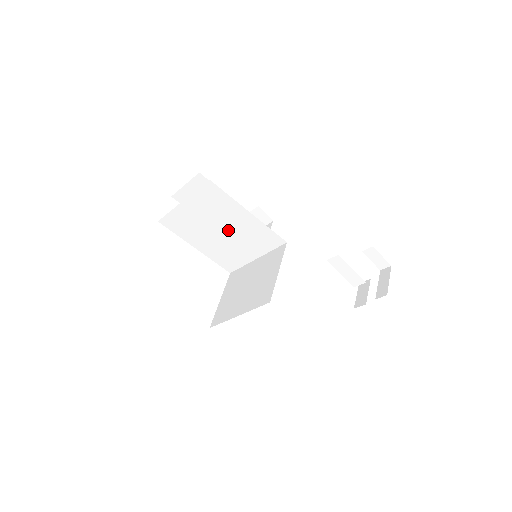
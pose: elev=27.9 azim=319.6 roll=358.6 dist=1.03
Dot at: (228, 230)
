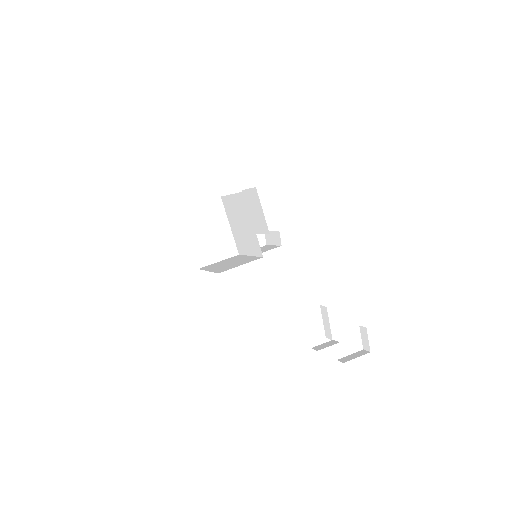
Dot at: (244, 227)
